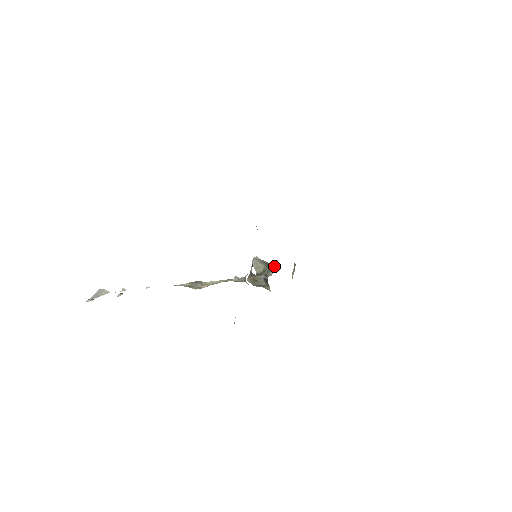
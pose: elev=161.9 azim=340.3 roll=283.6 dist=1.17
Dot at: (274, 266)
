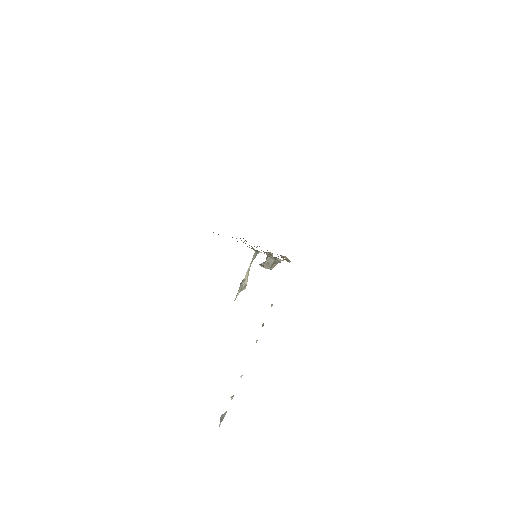
Dot at: occluded
